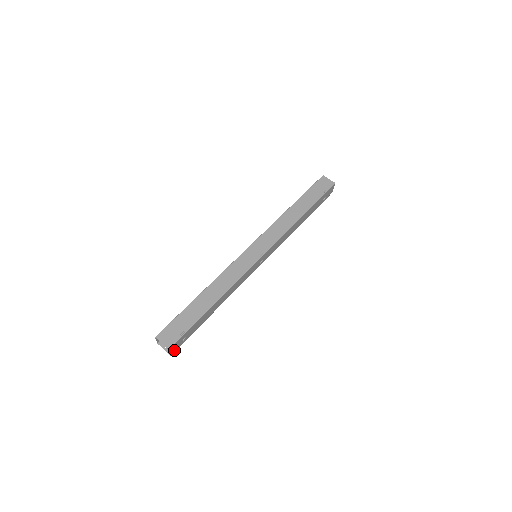
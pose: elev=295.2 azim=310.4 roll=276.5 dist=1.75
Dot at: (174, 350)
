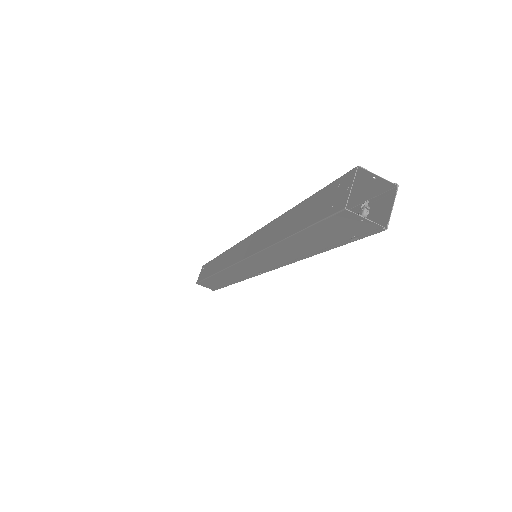
Dot at: occluded
